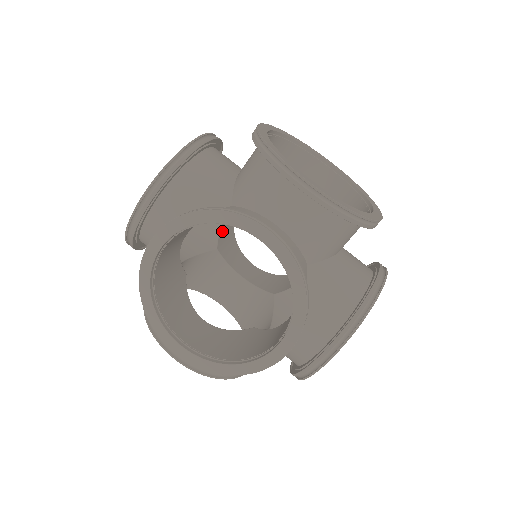
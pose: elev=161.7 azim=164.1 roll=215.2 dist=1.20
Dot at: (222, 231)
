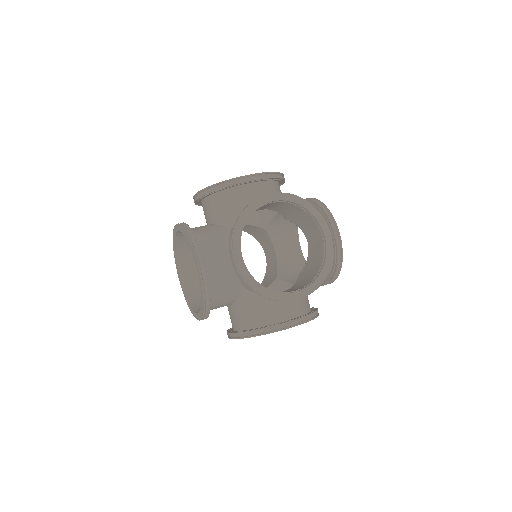
Dot at: occluded
